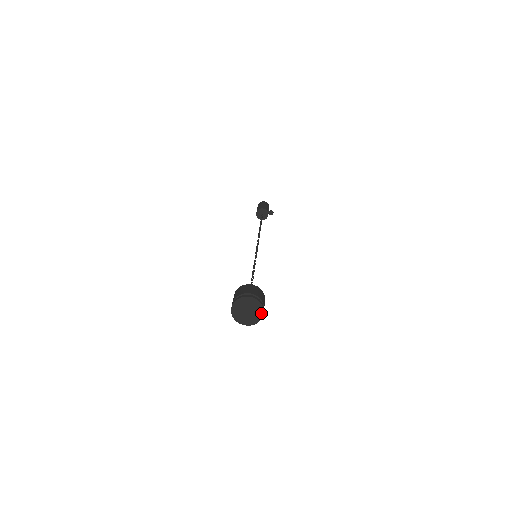
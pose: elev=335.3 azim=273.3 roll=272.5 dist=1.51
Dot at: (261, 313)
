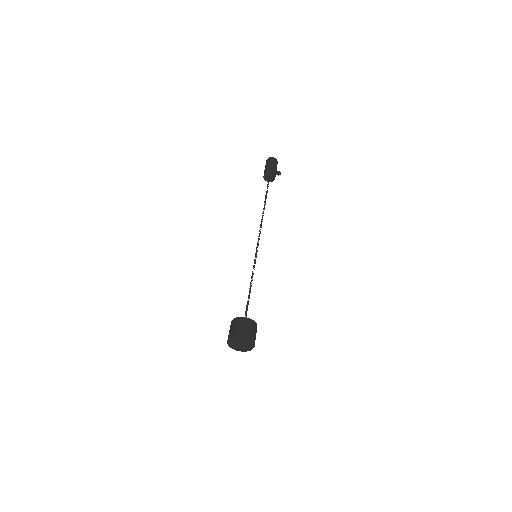
Dot at: (252, 345)
